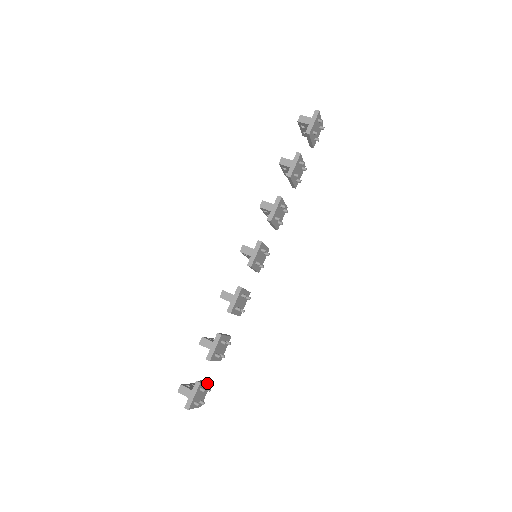
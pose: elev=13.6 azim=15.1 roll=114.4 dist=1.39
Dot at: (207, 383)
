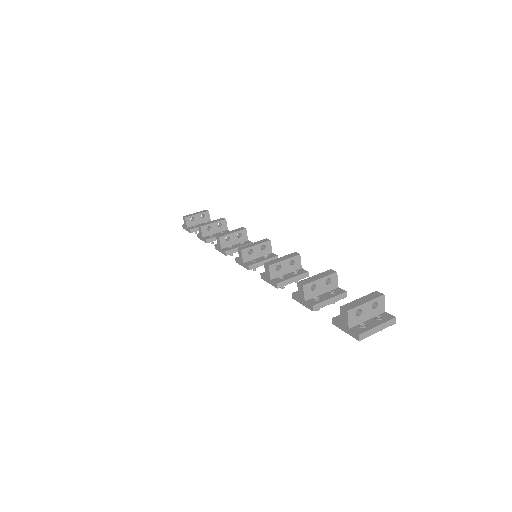
Dot at: (206, 228)
